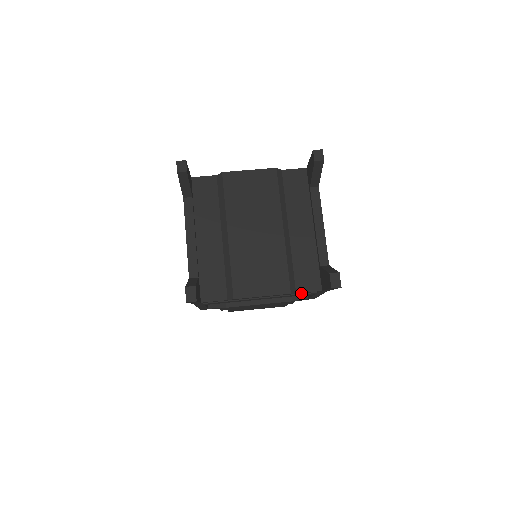
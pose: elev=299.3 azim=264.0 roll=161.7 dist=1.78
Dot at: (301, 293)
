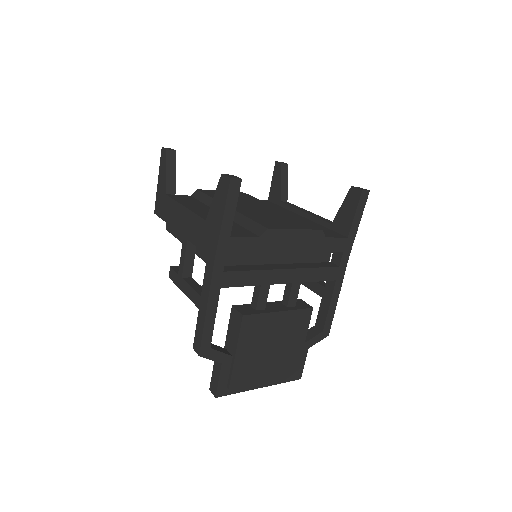
Dot at: (324, 267)
